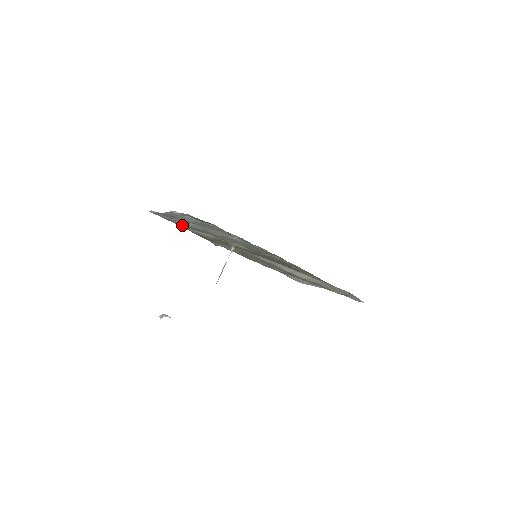
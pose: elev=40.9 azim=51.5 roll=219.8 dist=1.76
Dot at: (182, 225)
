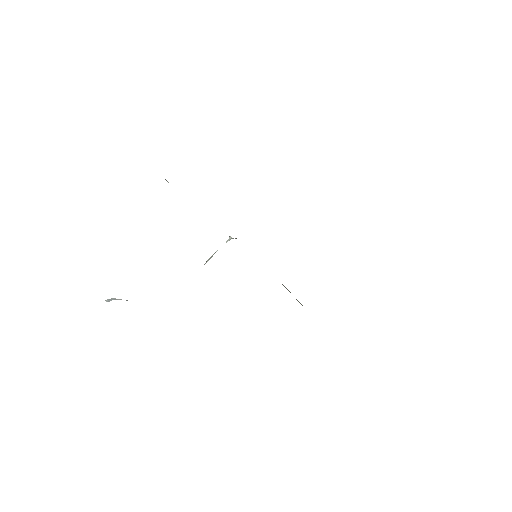
Dot at: occluded
